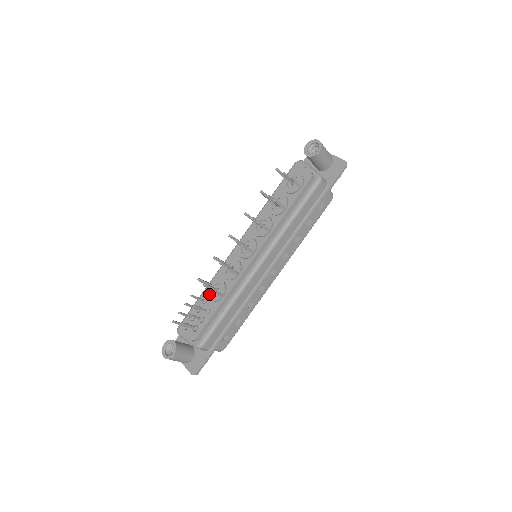
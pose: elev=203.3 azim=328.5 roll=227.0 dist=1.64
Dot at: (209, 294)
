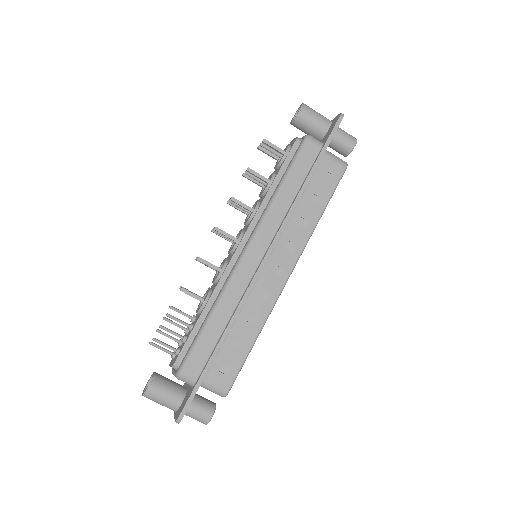
Dot at: (197, 308)
